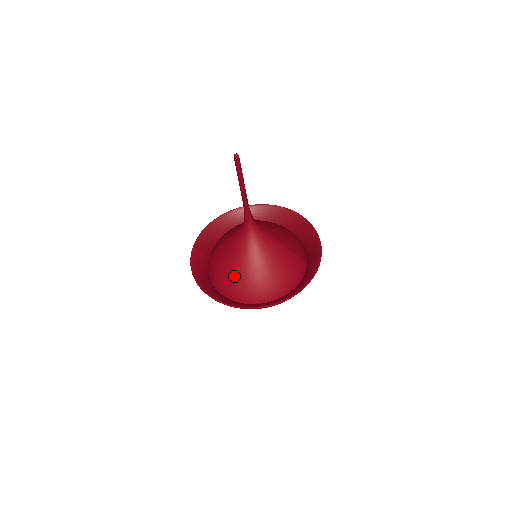
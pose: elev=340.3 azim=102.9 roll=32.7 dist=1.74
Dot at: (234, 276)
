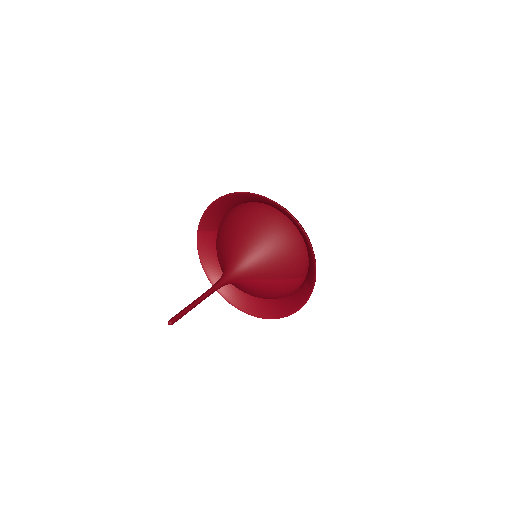
Dot at: occluded
